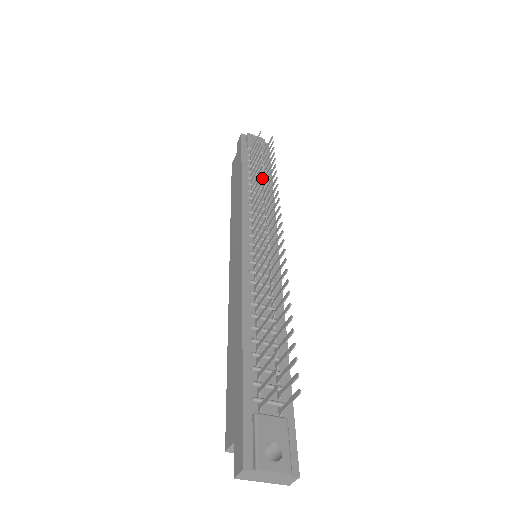
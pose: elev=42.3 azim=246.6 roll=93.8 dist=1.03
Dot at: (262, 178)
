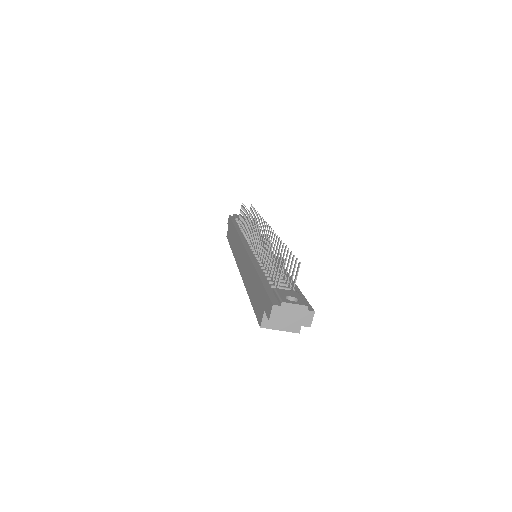
Dot at: occluded
